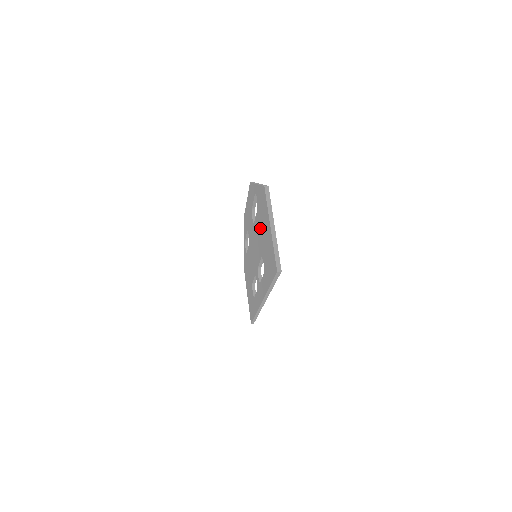
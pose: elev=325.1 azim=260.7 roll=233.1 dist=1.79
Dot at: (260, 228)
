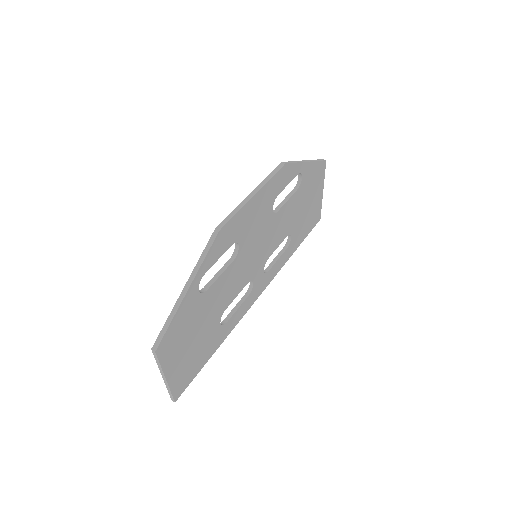
Dot at: occluded
